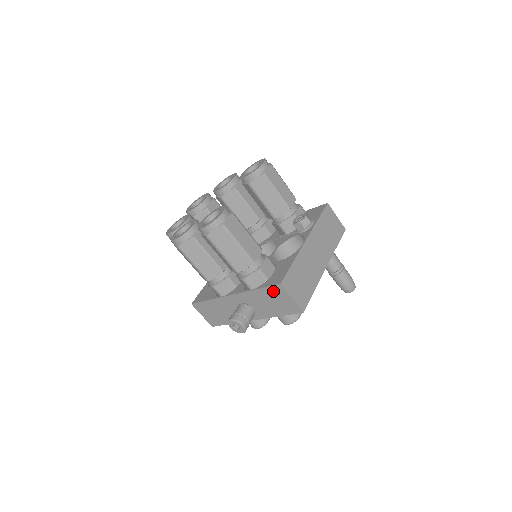
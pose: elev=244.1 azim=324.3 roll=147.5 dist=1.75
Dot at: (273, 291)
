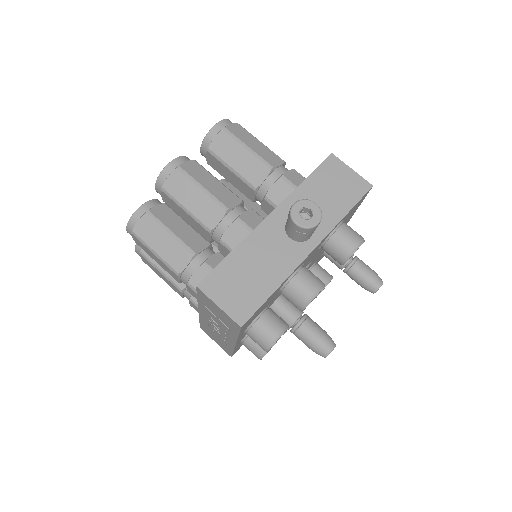
Dot at: (326, 171)
